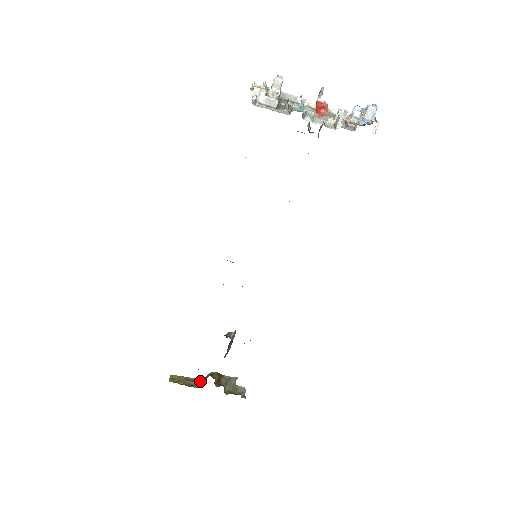
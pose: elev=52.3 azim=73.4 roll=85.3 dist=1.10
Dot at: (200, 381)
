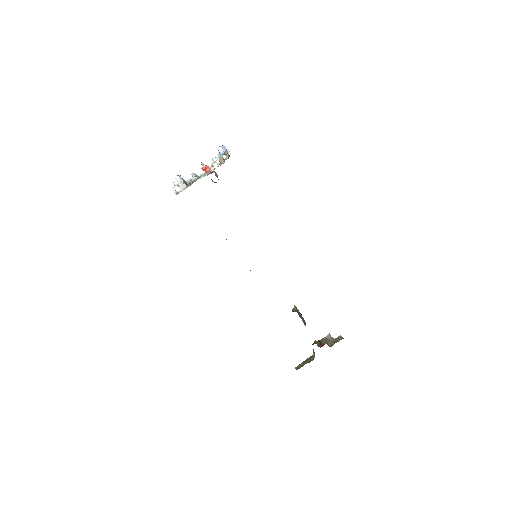
Dot at: (313, 355)
